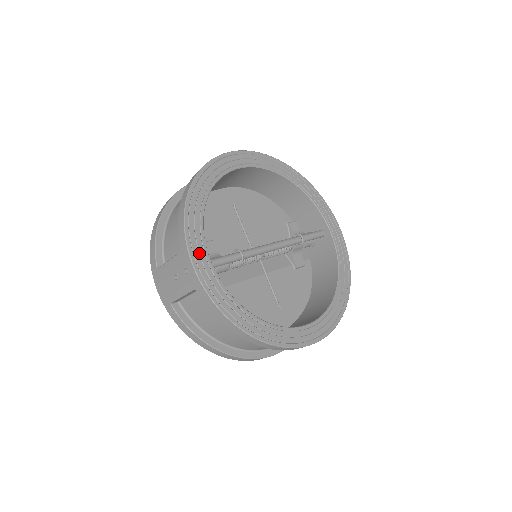
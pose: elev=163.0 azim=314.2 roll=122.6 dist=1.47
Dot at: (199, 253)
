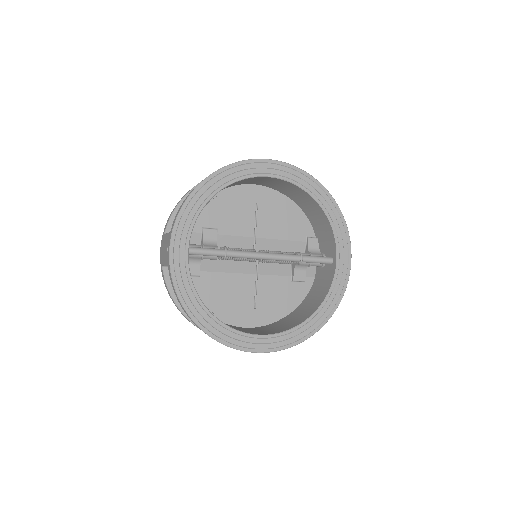
Dot at: (181, 240)
